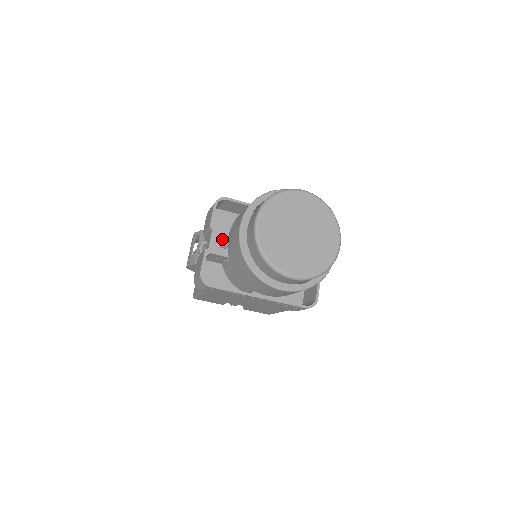
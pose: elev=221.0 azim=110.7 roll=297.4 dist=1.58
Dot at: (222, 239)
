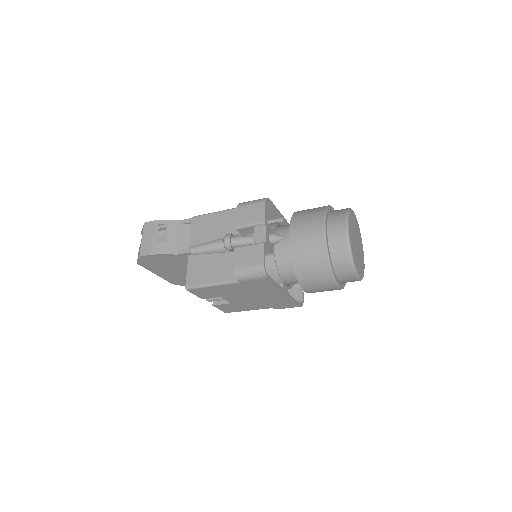
Dot at: (275, 236)
